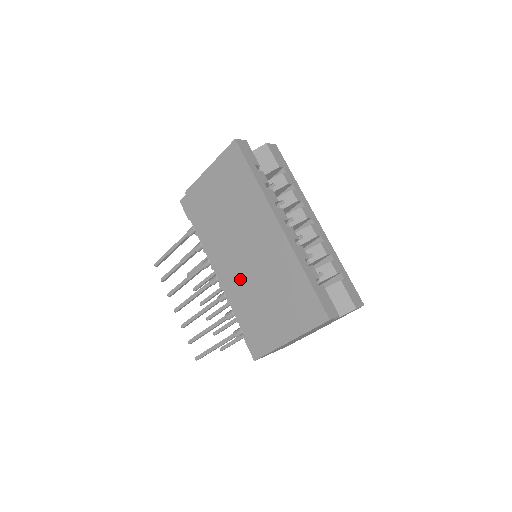
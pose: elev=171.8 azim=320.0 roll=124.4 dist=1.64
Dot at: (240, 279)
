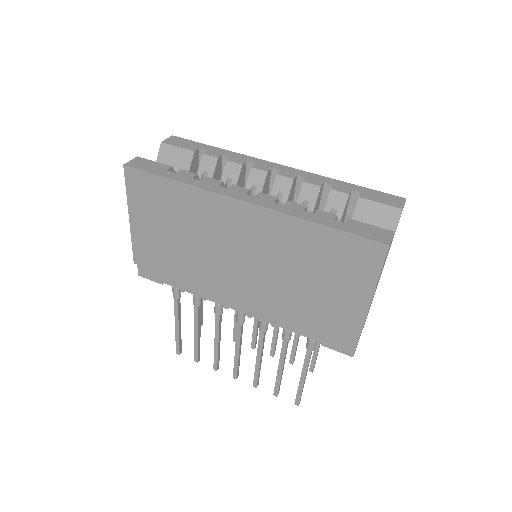
Dot at: (261, 293)
